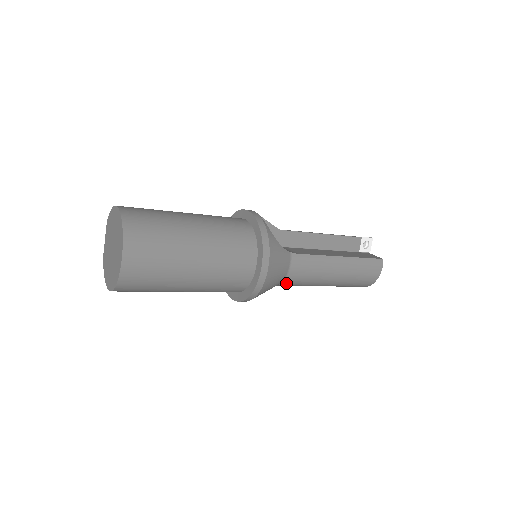
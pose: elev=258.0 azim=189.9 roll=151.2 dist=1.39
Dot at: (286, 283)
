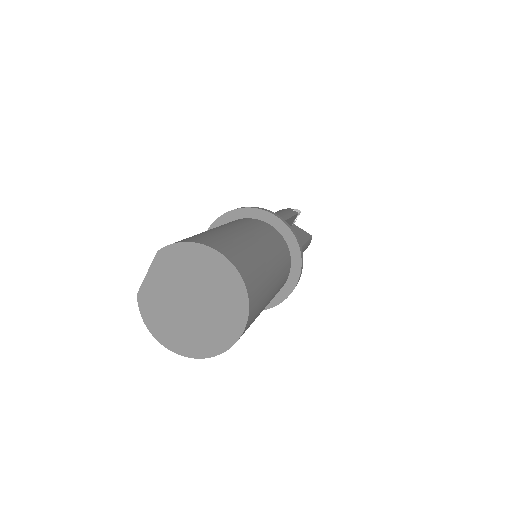
Dot at: occluded
